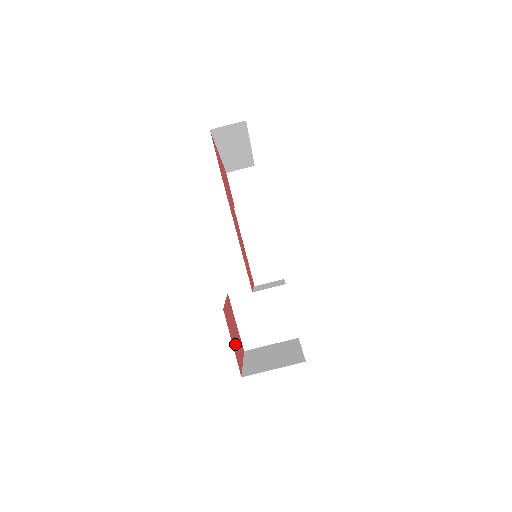
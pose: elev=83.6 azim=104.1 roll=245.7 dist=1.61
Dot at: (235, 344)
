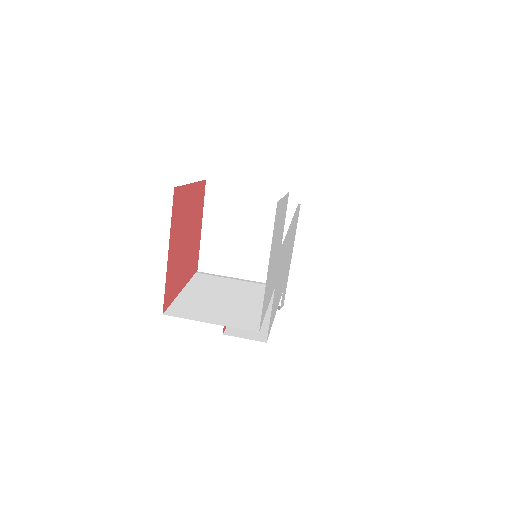
Dot at: (185, 215)
